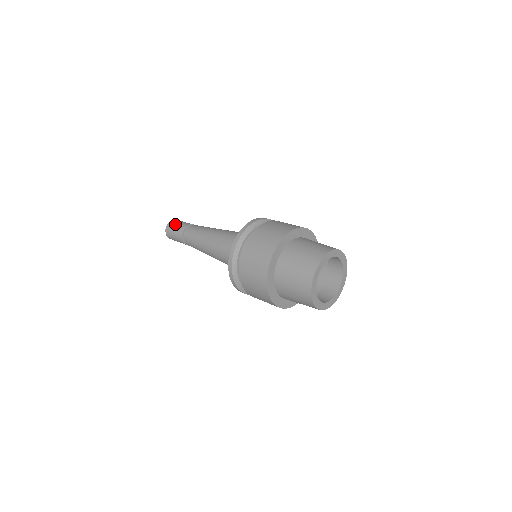
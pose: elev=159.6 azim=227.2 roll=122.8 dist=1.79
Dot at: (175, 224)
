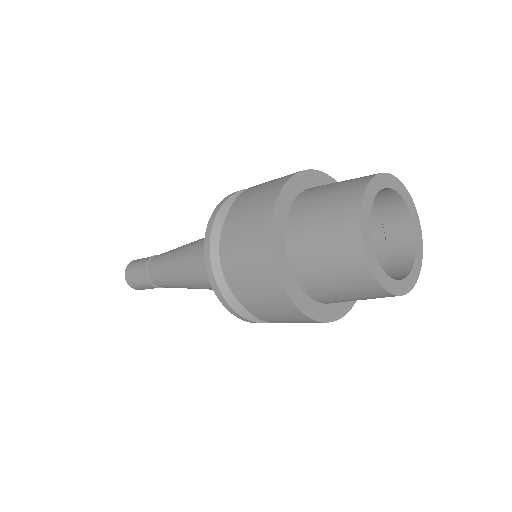
Dot at: (132, 271)
